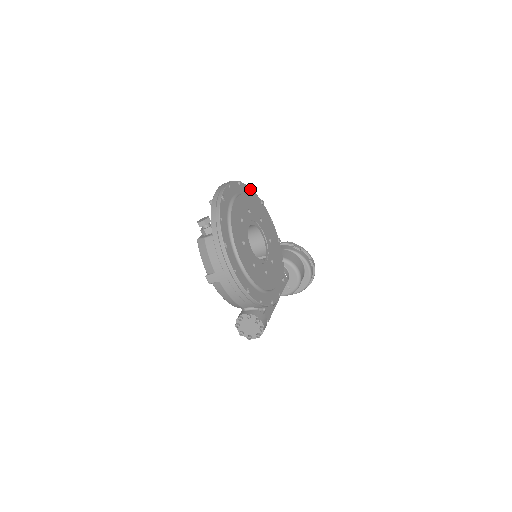
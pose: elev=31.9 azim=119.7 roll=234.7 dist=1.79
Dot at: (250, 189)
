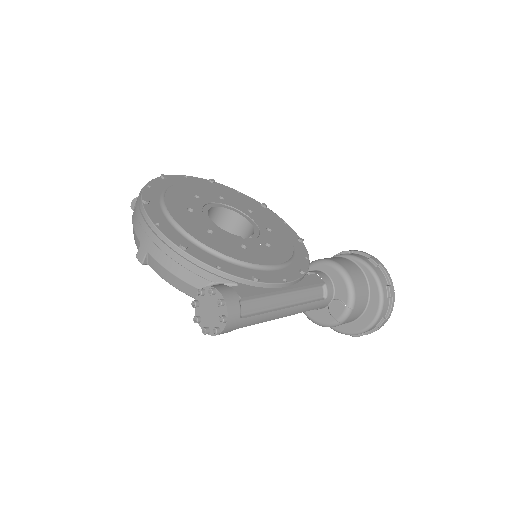
Dot at: (239, 193)
